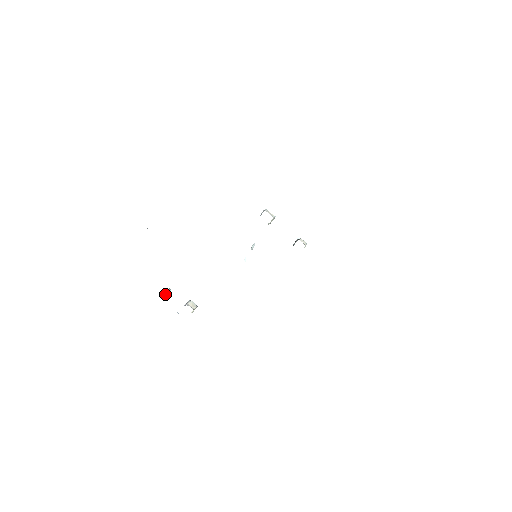
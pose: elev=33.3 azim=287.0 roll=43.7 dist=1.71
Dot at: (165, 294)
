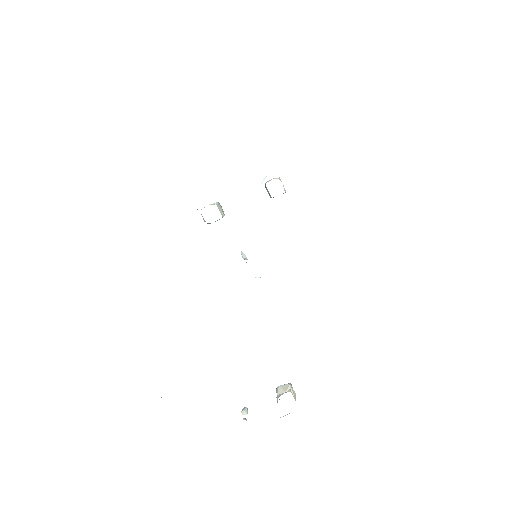
Dot at: occluded
